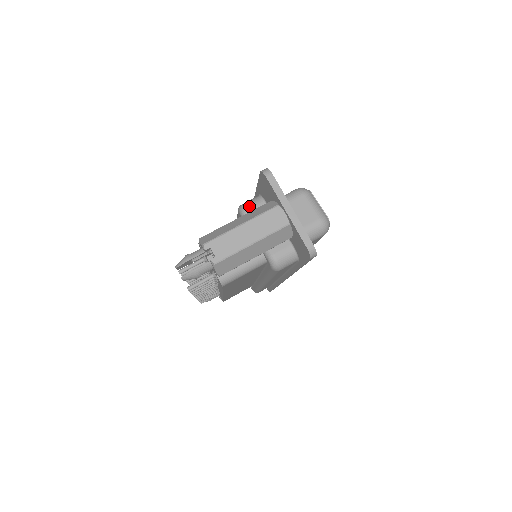
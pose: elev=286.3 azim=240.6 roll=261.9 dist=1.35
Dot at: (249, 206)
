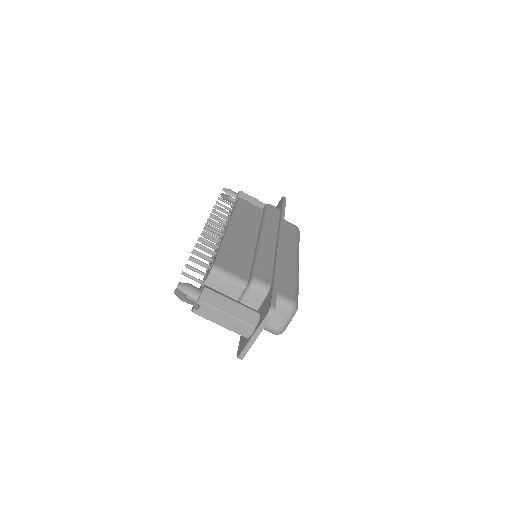
Dot at: (256, 288)
